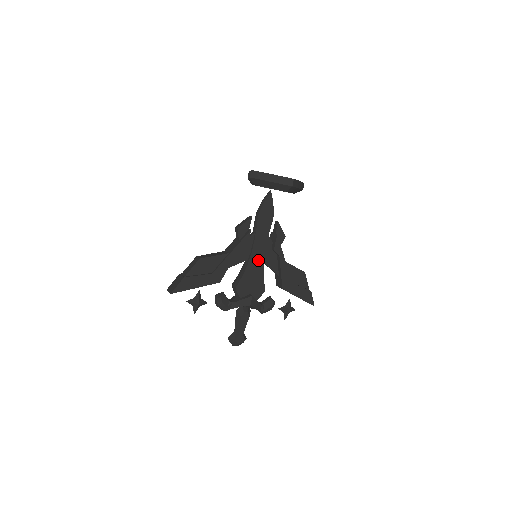
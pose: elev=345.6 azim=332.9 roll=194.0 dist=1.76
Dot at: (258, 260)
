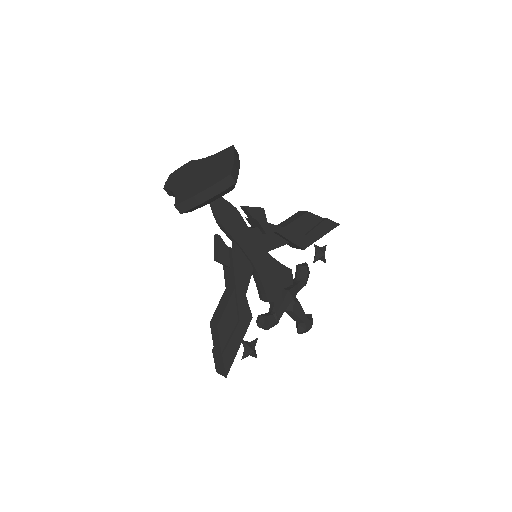
Dot at: (262, 258)
